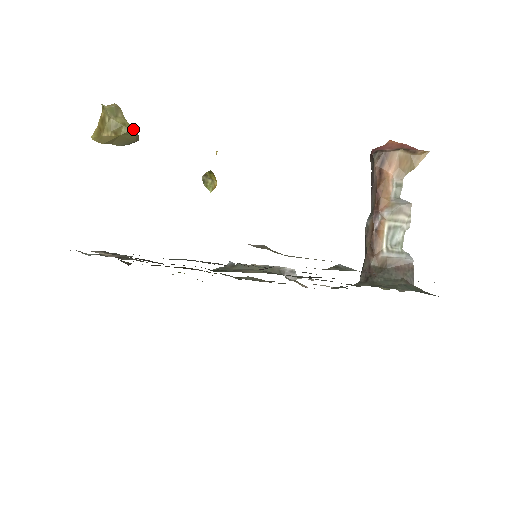
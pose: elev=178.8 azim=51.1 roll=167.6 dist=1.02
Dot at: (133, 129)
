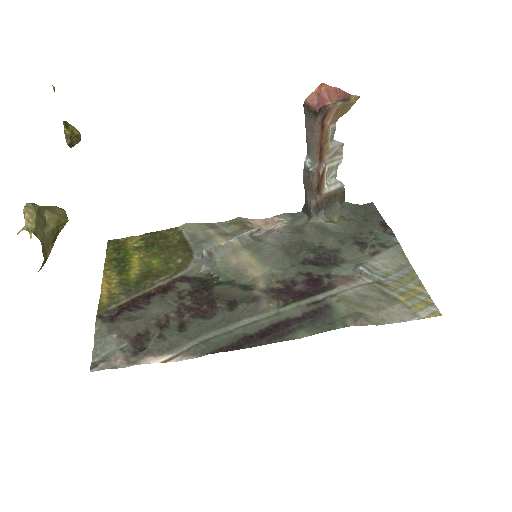
Dot at: (66, 215)
